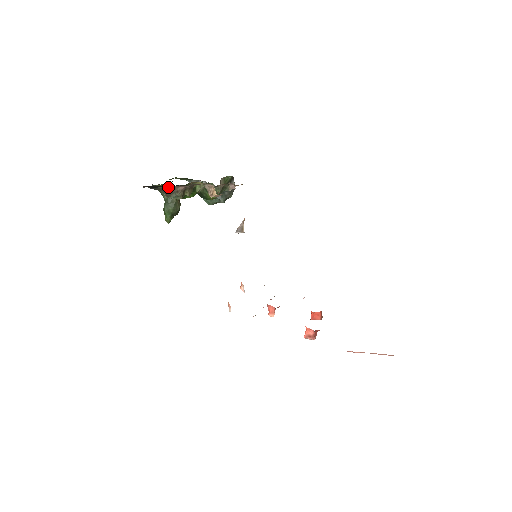
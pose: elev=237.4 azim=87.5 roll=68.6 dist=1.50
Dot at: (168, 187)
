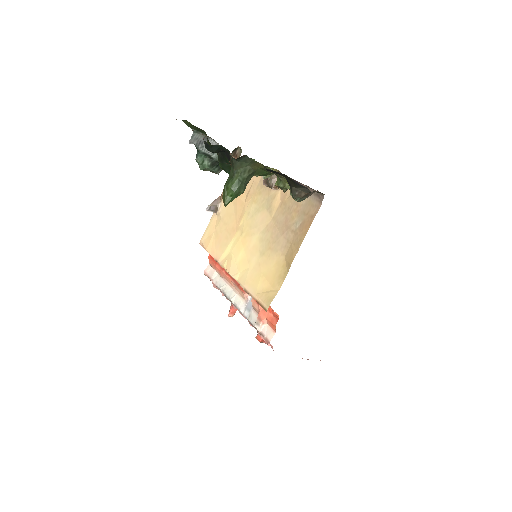
Dot at: (257, 166)
